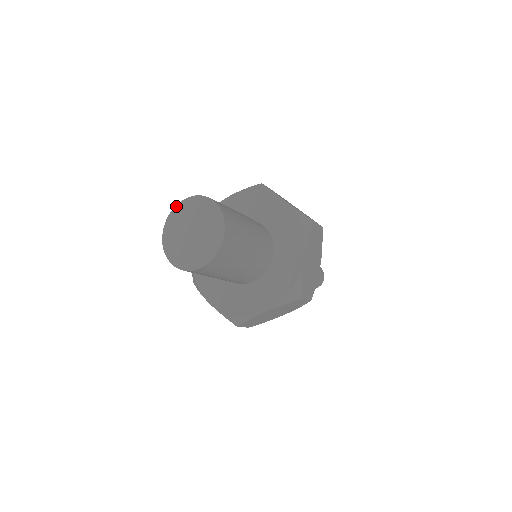
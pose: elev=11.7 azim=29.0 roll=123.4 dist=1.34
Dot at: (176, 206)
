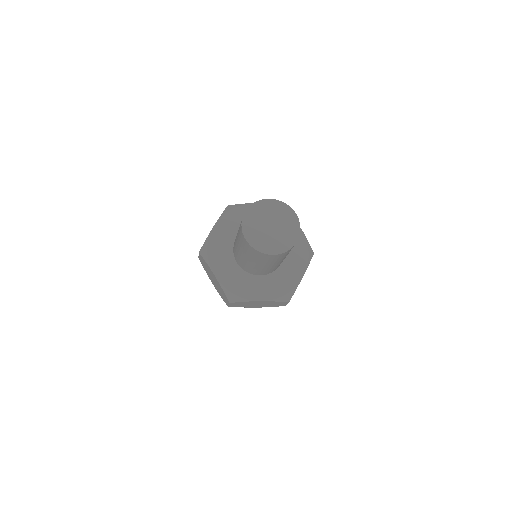
Dot at: (243, 219)
